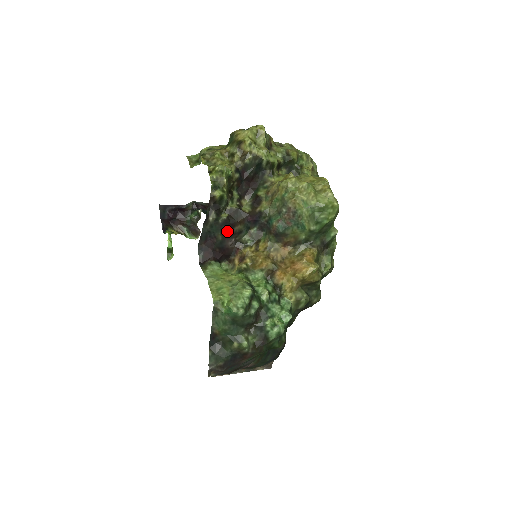
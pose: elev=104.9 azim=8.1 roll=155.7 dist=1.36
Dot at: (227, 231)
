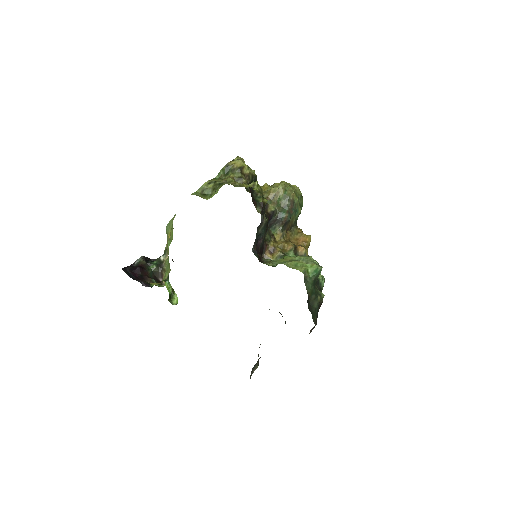
Dot at: occluded
